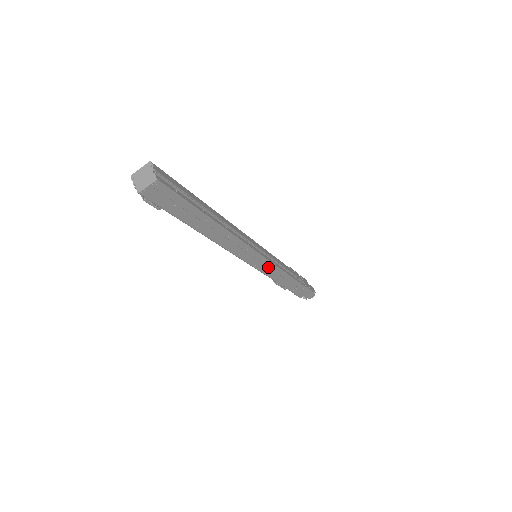
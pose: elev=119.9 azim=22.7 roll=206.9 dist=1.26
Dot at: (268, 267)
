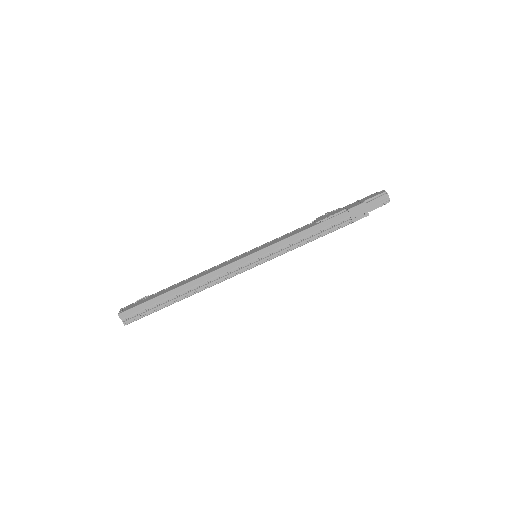
Dot at: (272, 257)
